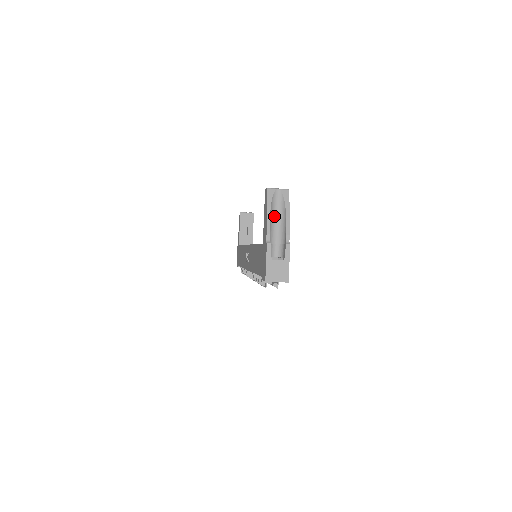
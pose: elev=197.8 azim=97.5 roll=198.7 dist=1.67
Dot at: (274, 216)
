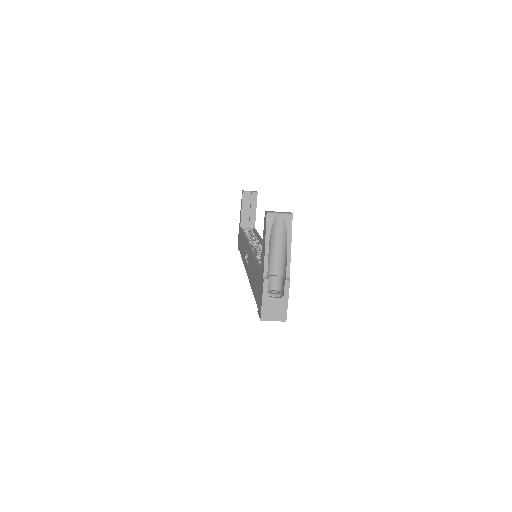
Dot at: (274, 244)
